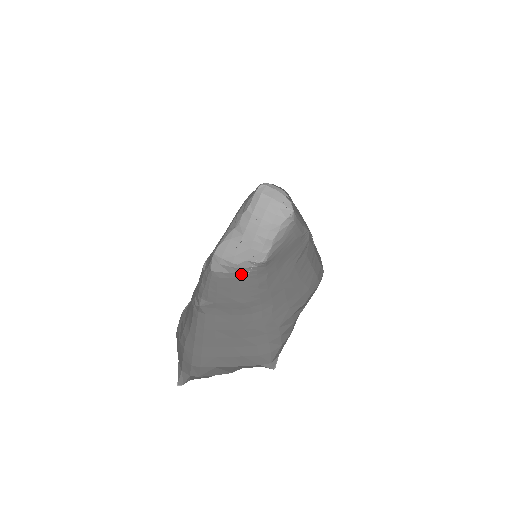
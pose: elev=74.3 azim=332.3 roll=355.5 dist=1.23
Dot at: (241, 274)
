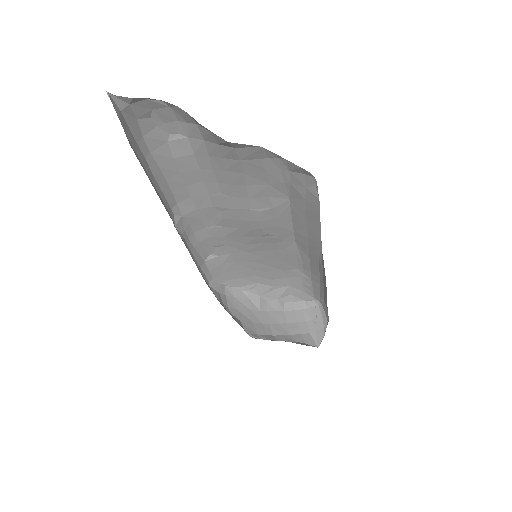
Dot at: occluded
